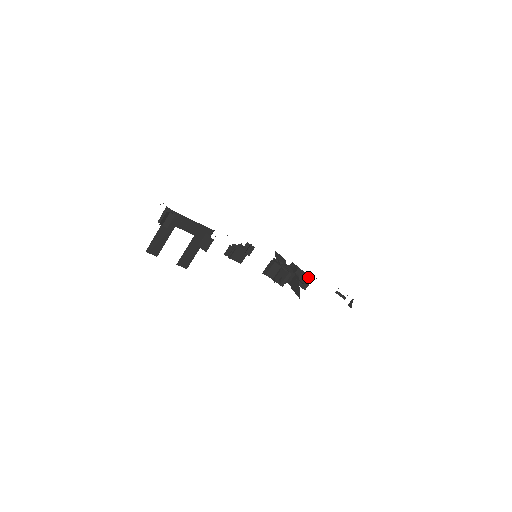
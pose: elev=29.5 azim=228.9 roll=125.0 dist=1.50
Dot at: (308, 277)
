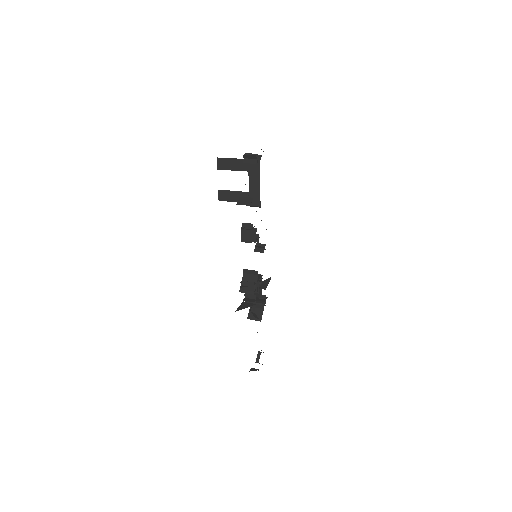
Dot at: (260, 316)
